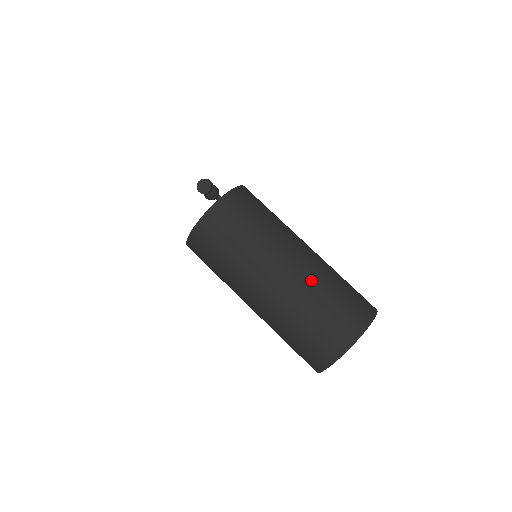
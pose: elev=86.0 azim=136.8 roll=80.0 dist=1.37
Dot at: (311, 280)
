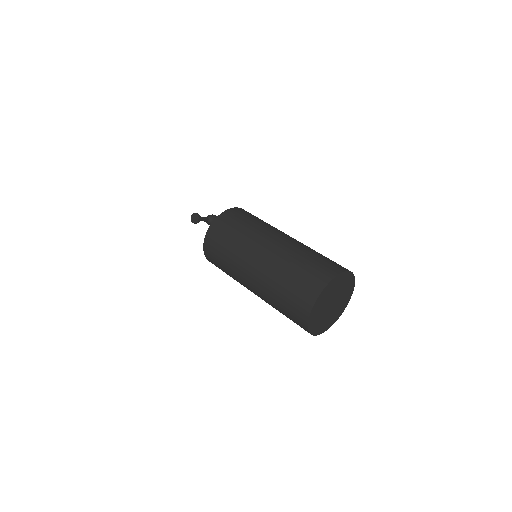
Dot at: (278, 261)
